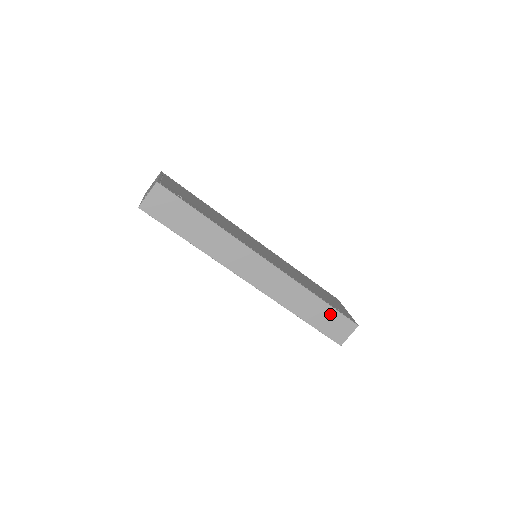
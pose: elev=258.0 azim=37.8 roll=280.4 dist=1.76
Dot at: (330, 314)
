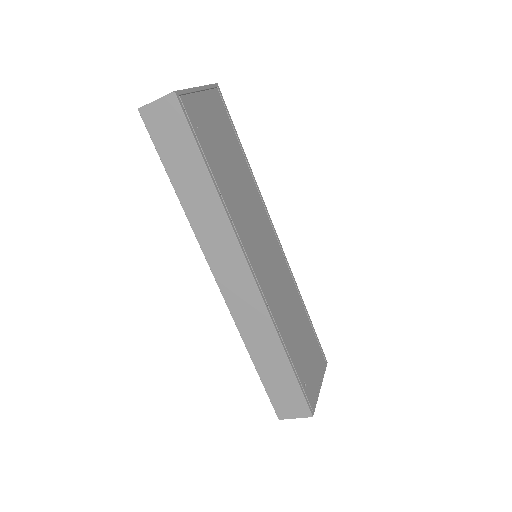
Dot at: (288, 381)
